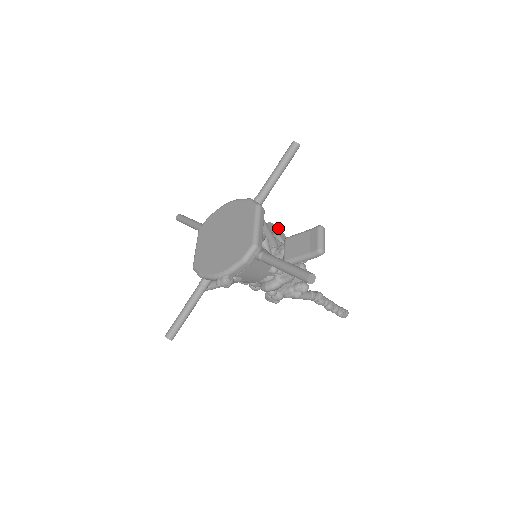
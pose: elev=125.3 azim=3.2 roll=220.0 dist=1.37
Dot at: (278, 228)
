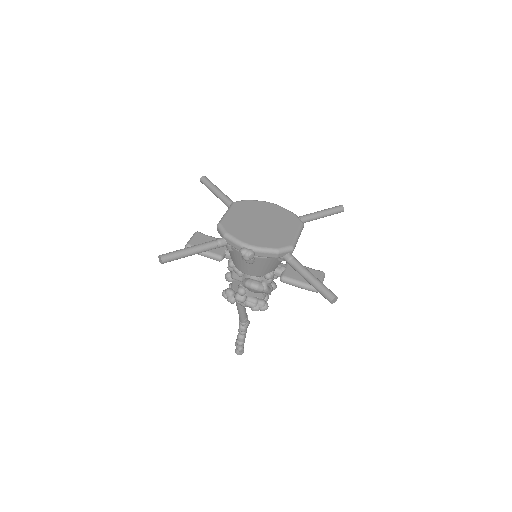
Dot at: occluded
